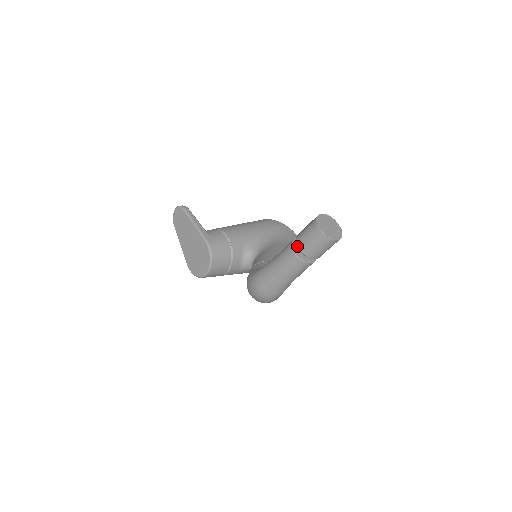
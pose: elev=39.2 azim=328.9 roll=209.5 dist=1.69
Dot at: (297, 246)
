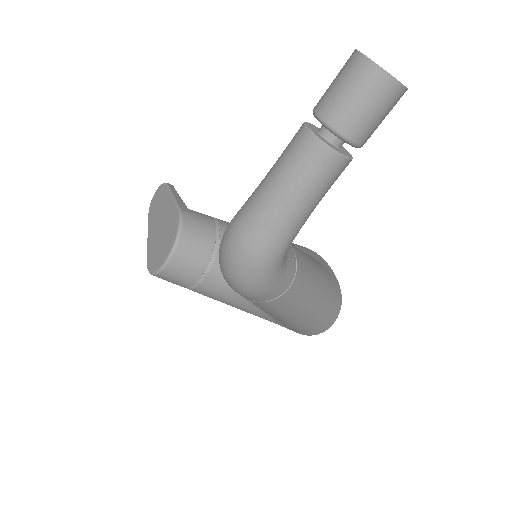
Dot at: (313, 113)
